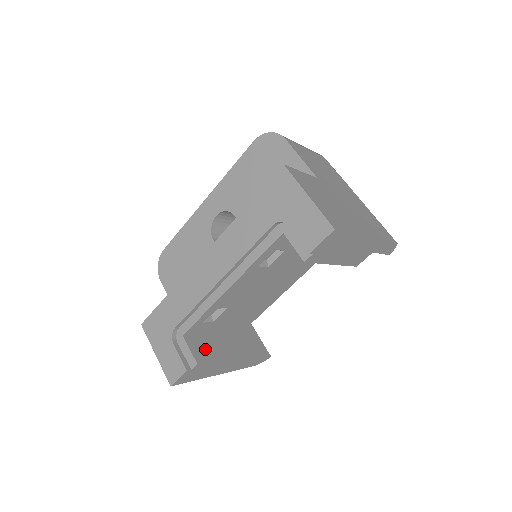
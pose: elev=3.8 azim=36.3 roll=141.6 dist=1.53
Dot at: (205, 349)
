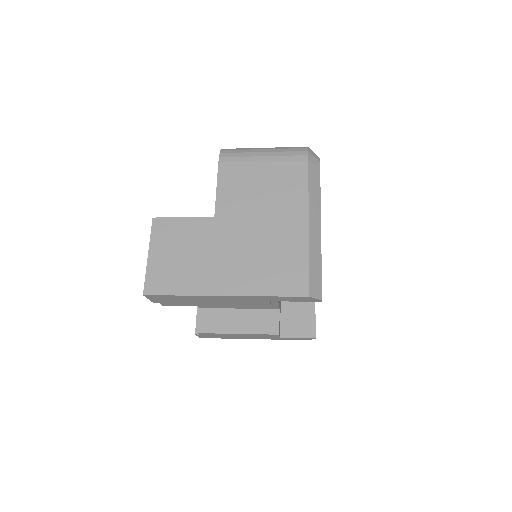
Dot at: (214, 322)
